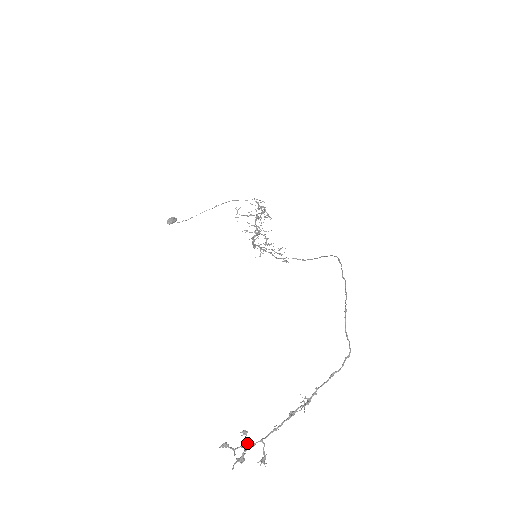
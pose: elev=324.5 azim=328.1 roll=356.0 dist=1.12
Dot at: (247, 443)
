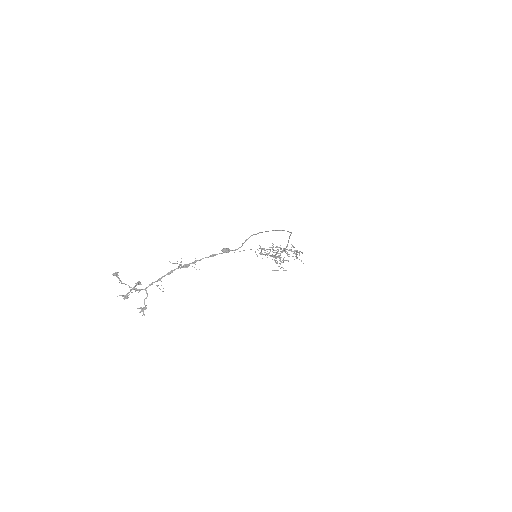
Dot at: (134, 286)
